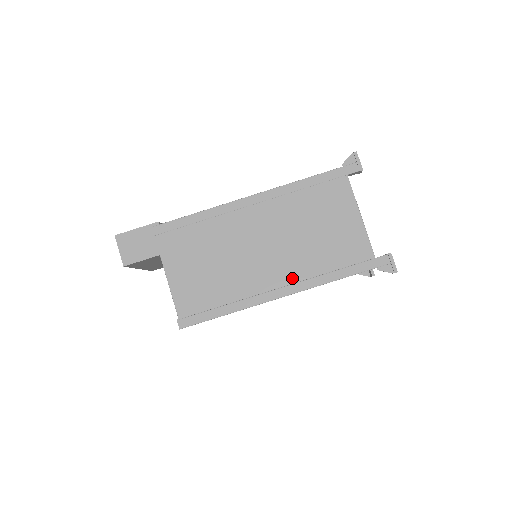
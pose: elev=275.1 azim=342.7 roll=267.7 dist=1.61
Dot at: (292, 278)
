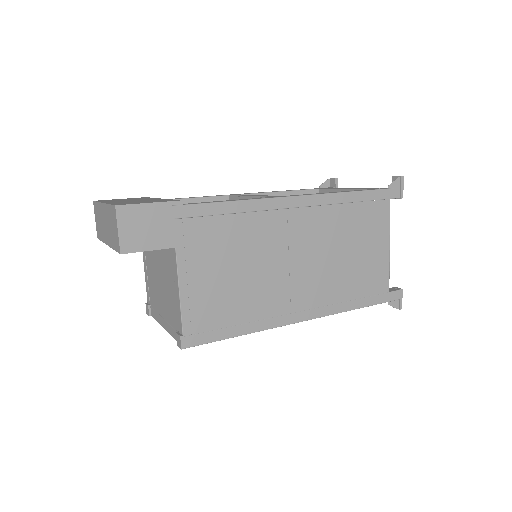
Dot at: (316, 302)
